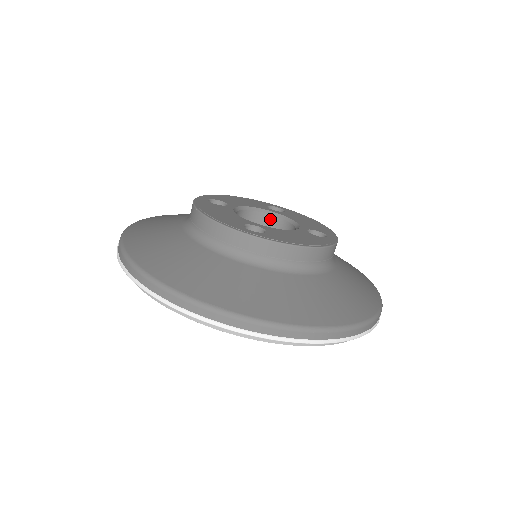
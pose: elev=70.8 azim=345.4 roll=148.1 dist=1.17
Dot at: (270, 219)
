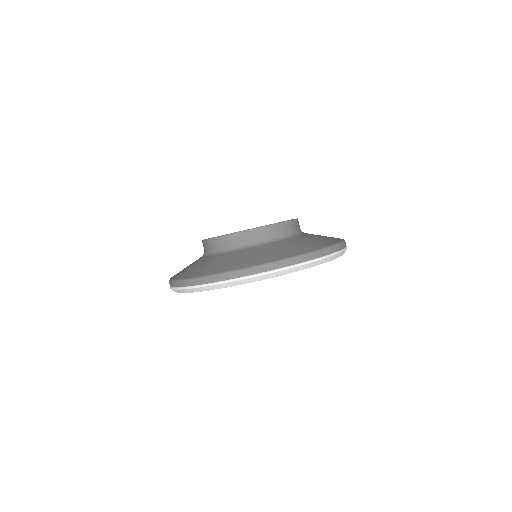
Dot at: occluded
